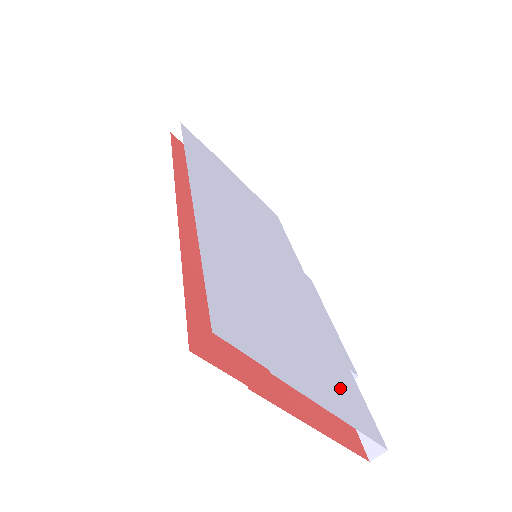
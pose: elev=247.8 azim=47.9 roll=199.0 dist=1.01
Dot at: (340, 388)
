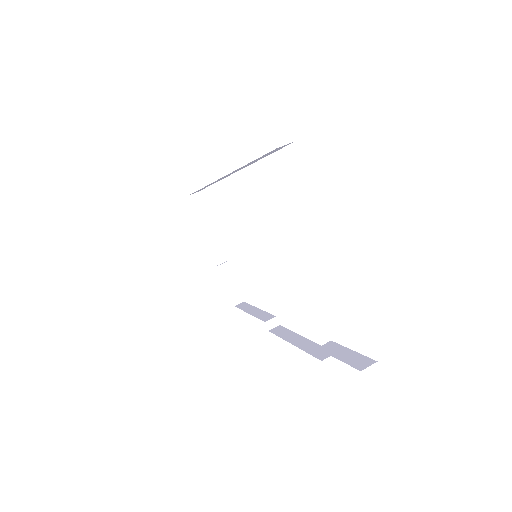
Dot at: occluded
